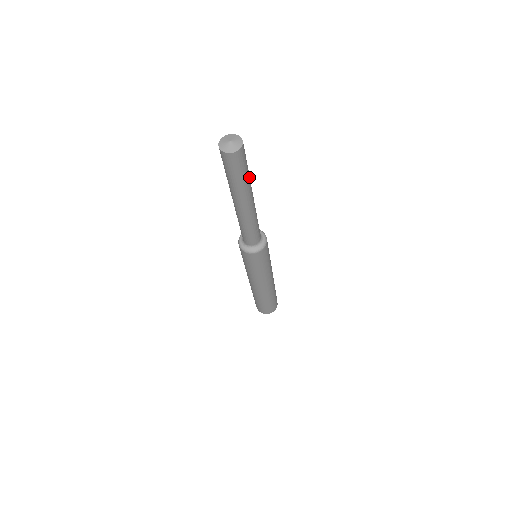
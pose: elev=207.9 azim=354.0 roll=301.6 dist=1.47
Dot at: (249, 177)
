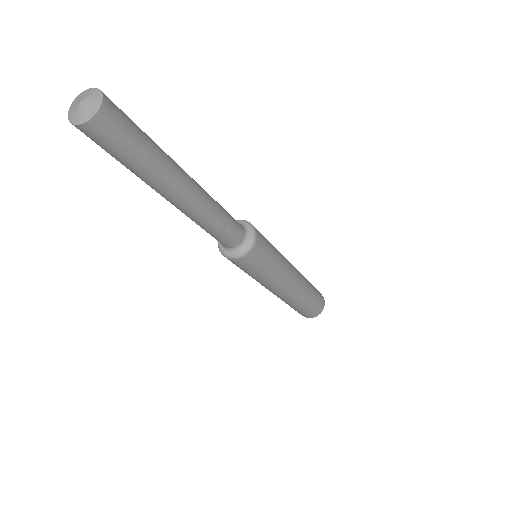
Dot at: (159, 154)
